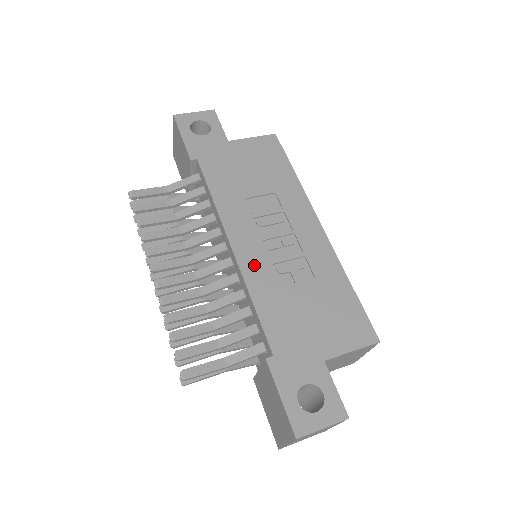
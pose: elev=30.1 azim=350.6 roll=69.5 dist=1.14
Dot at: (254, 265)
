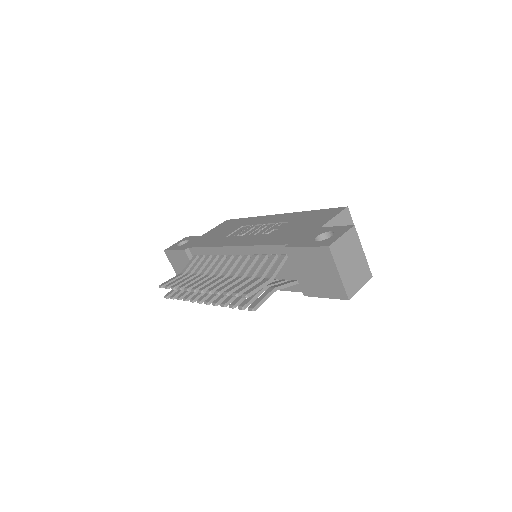
Dot at: (250, 241)
